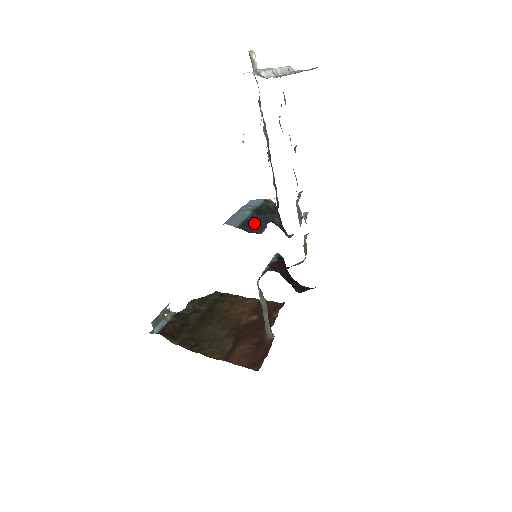
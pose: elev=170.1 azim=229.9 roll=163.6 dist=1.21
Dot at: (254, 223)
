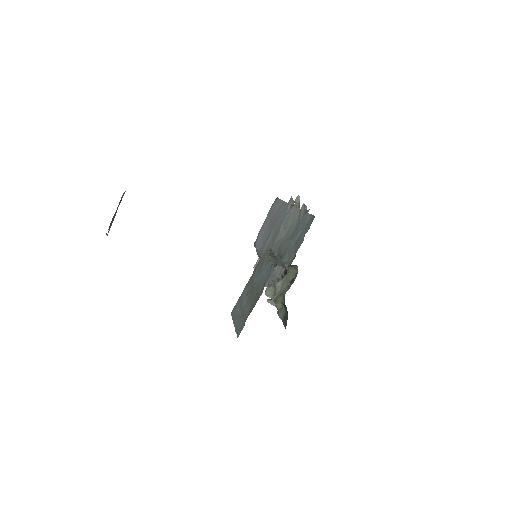
Dot at: occluded
